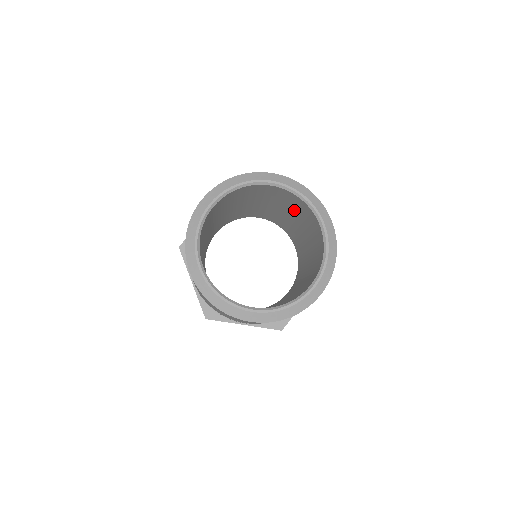
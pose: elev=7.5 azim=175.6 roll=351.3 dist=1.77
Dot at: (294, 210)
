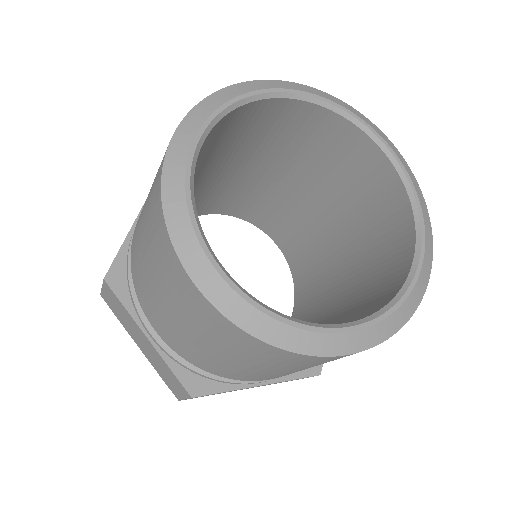
Dot at: (307, 160)
